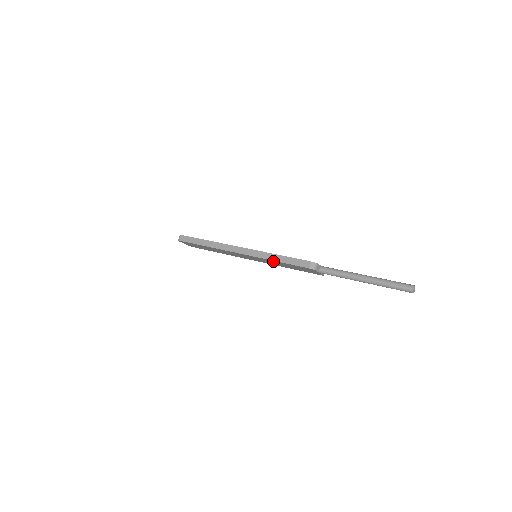
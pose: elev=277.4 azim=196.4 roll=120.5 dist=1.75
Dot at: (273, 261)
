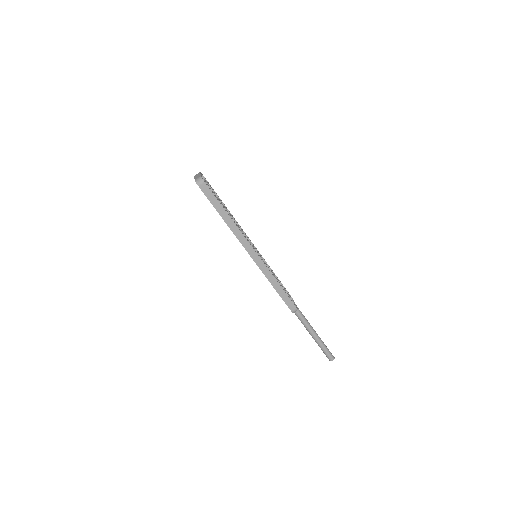
Dot at: (270, 281)
